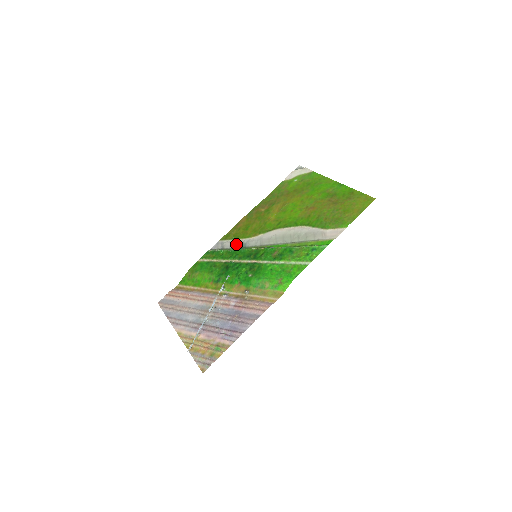
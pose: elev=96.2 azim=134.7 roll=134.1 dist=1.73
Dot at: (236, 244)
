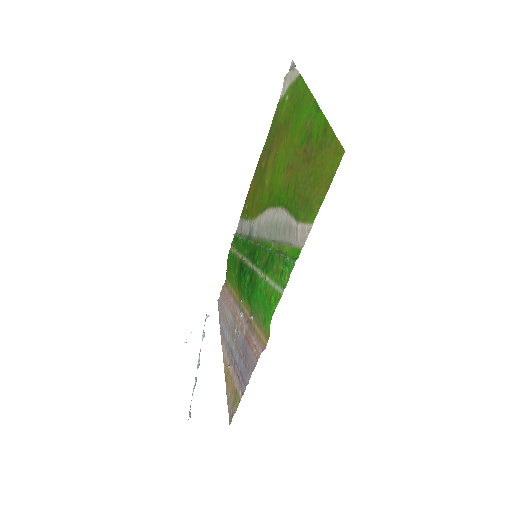
Dot at: (246, 229)
